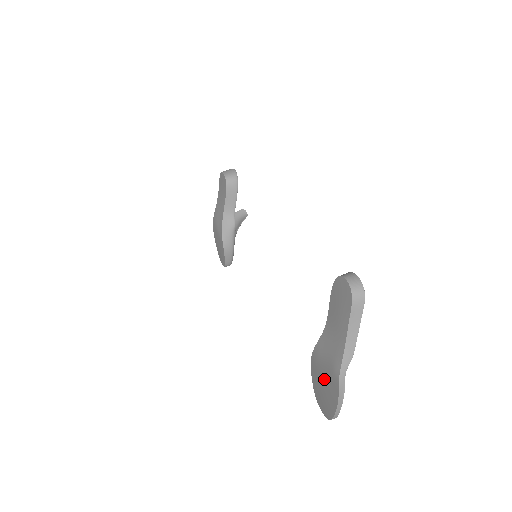
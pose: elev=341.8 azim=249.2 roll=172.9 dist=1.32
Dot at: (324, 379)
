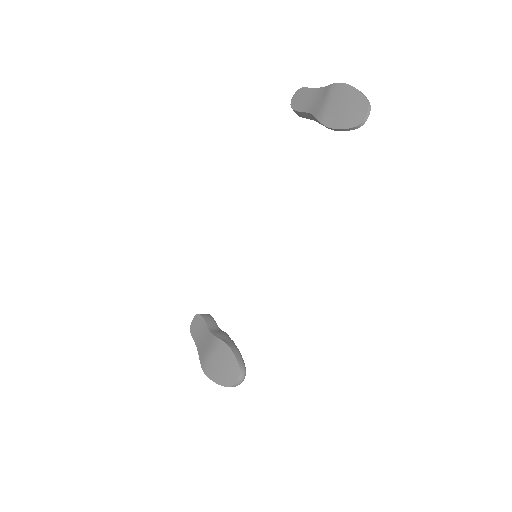
Dot at: (336, 104)
